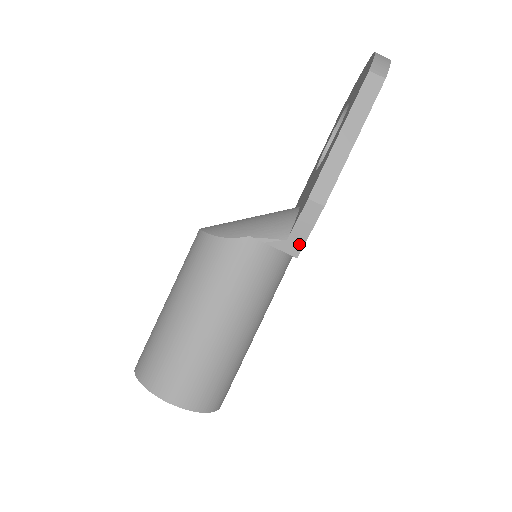
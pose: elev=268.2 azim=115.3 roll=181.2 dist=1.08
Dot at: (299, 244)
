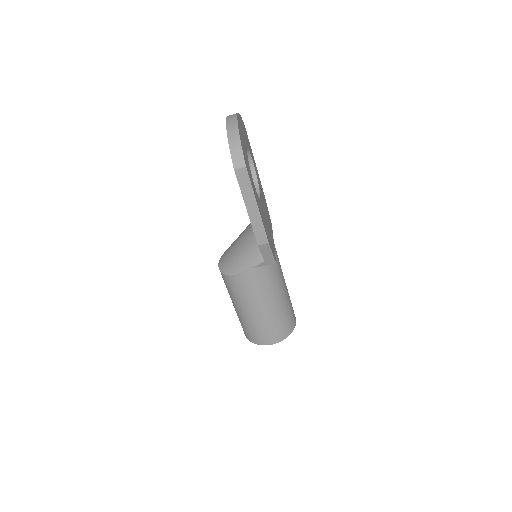
Dot at: (271, 259)
